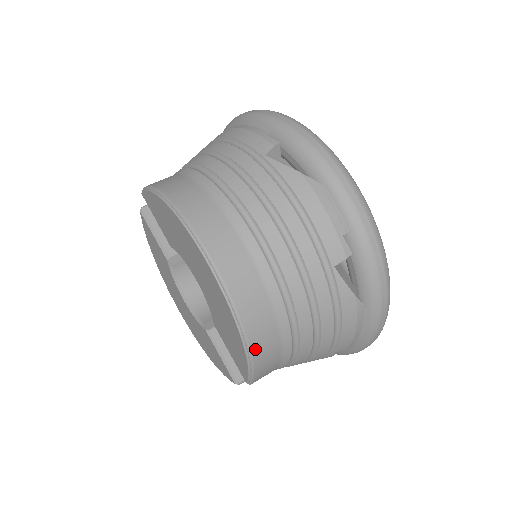
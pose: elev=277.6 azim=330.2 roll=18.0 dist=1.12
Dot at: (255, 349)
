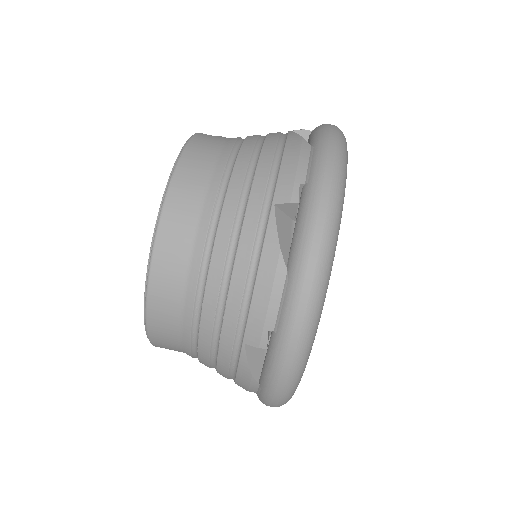
Dot at: (153, 336)
